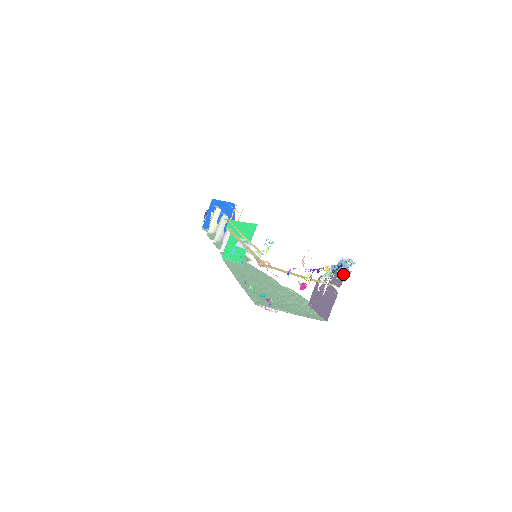
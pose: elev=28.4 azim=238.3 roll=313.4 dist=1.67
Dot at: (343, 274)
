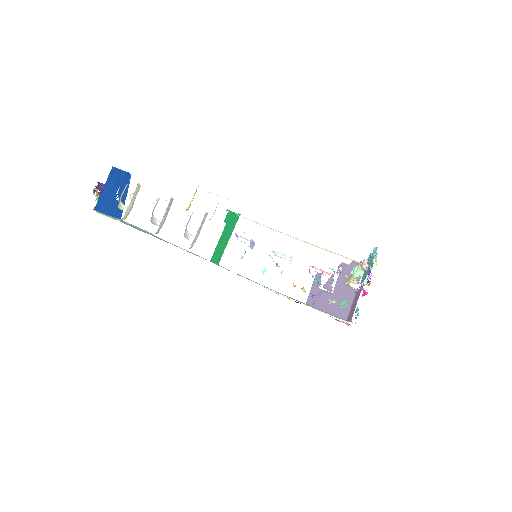
Dot at: occluded
